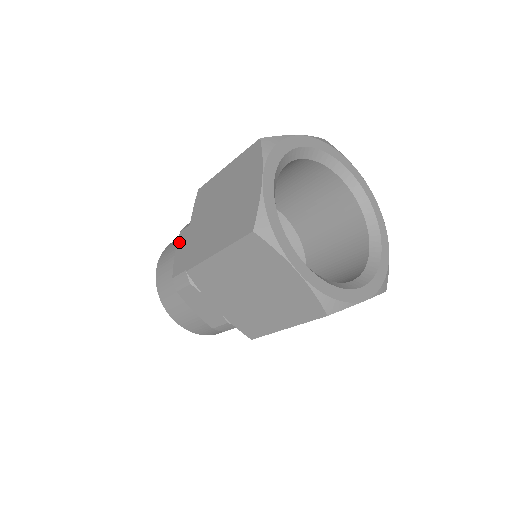
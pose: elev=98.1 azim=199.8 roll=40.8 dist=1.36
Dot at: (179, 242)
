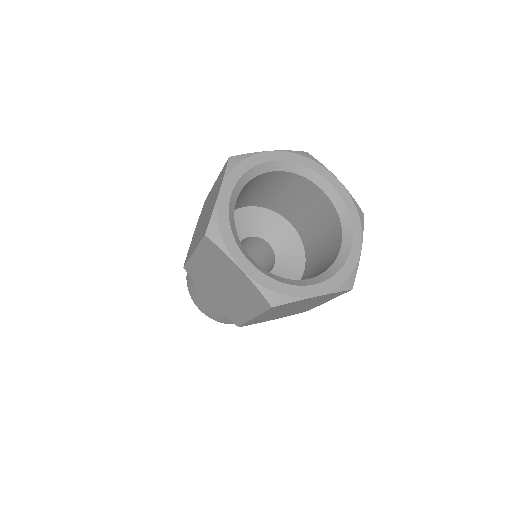
Dot at: (200, 293)
